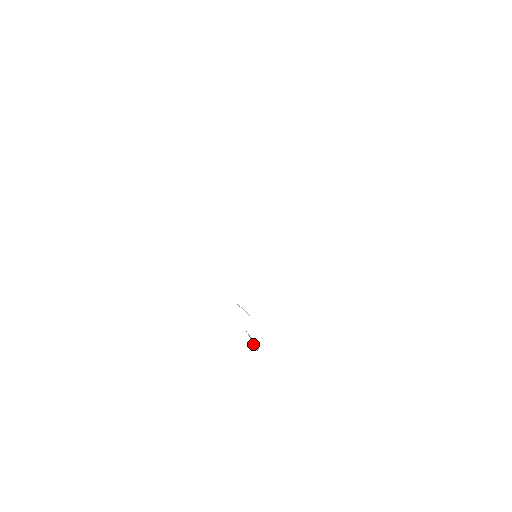
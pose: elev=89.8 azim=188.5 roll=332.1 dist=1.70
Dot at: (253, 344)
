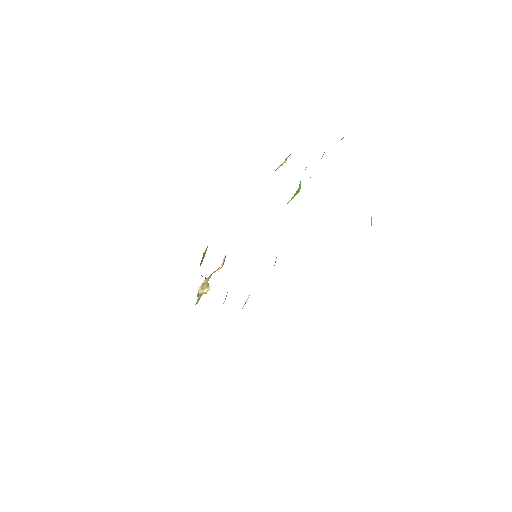
Dot at: (200, 288)
